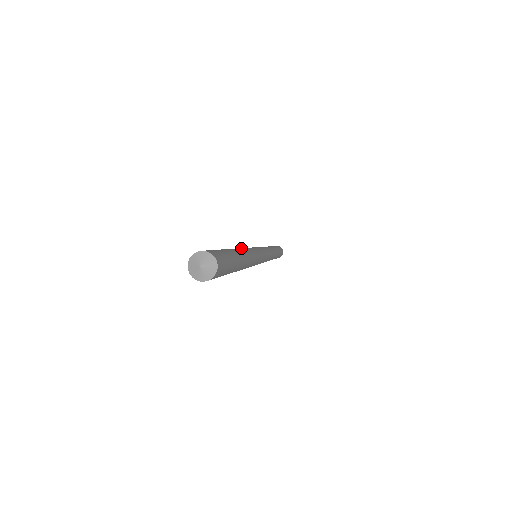
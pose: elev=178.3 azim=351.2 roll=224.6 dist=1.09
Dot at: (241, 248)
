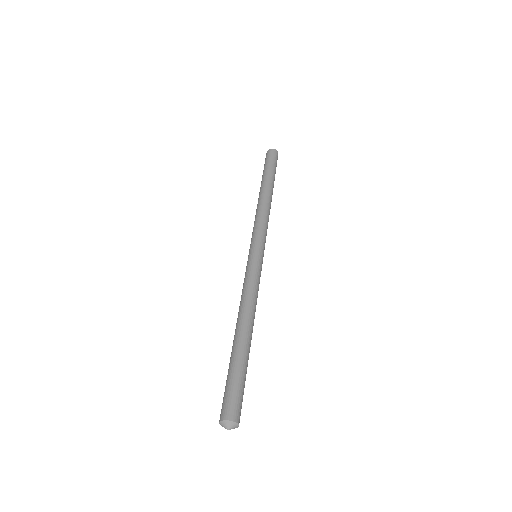
Dot at: (244, 312)
